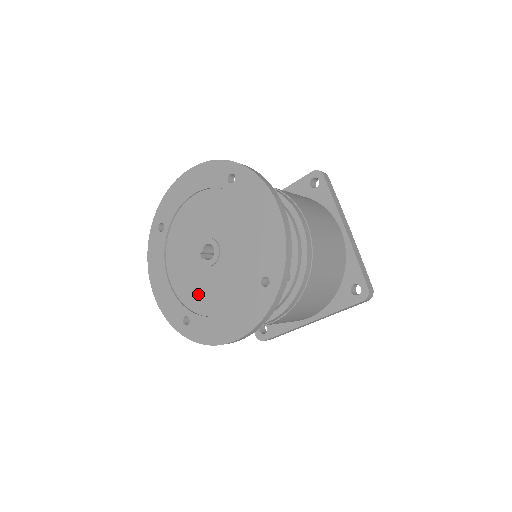
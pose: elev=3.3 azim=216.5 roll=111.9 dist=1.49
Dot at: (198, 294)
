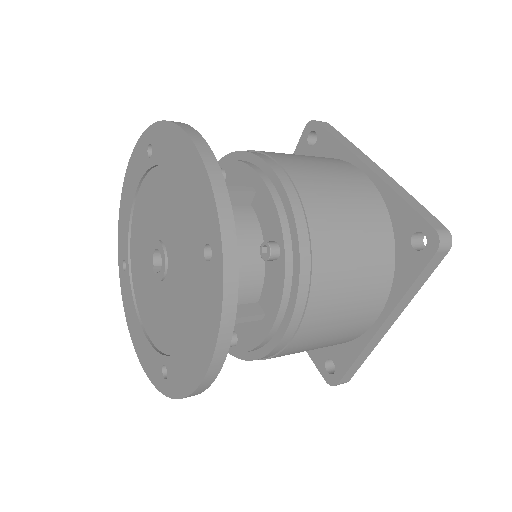
Dot at: (165, 326)
